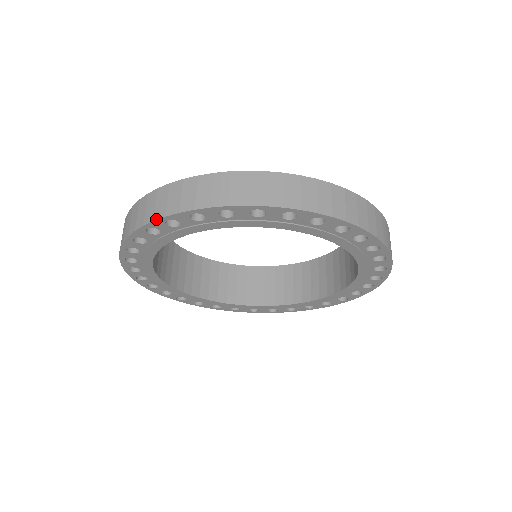
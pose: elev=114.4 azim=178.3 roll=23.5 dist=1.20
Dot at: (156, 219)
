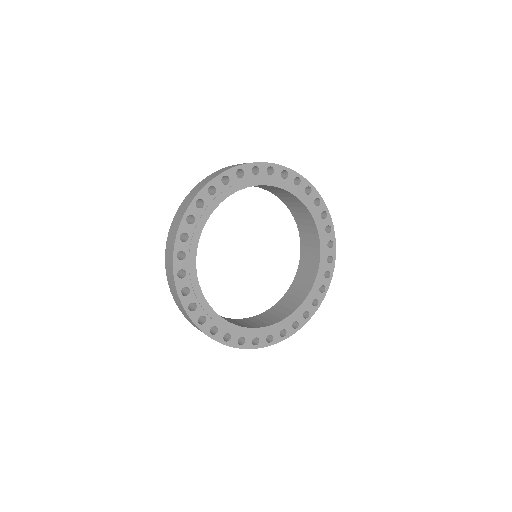
Dot at: (202, 188)
